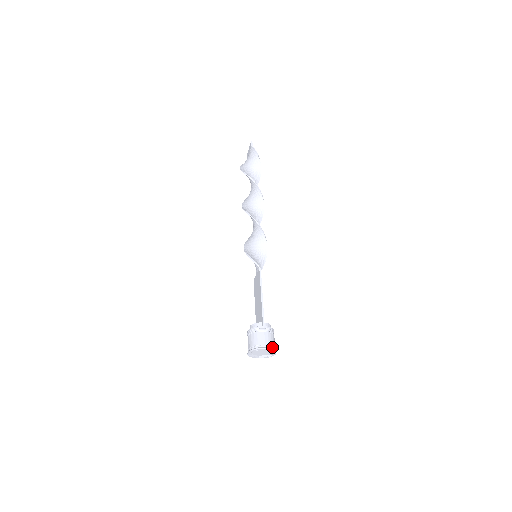
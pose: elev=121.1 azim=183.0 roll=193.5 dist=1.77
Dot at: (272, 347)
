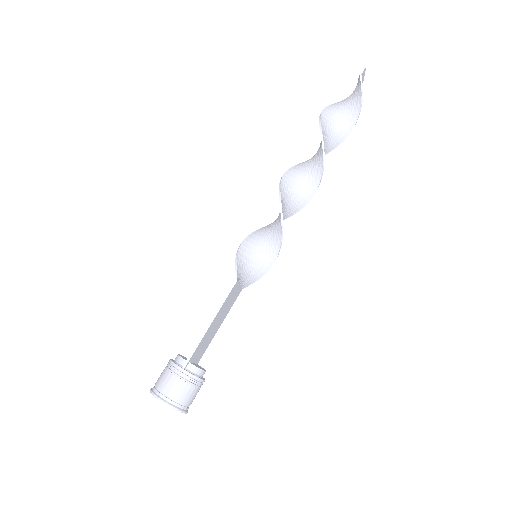
Dot at: (176, 404)
